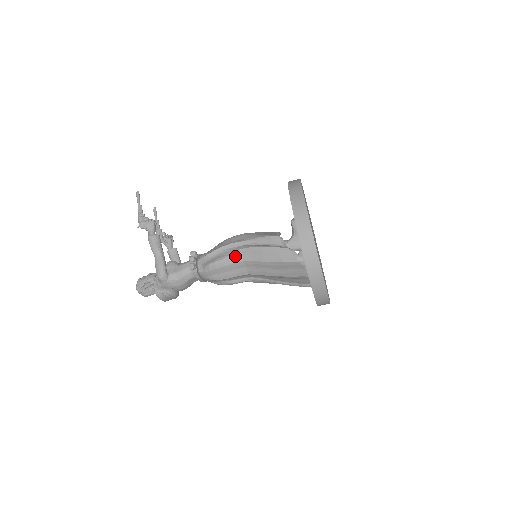
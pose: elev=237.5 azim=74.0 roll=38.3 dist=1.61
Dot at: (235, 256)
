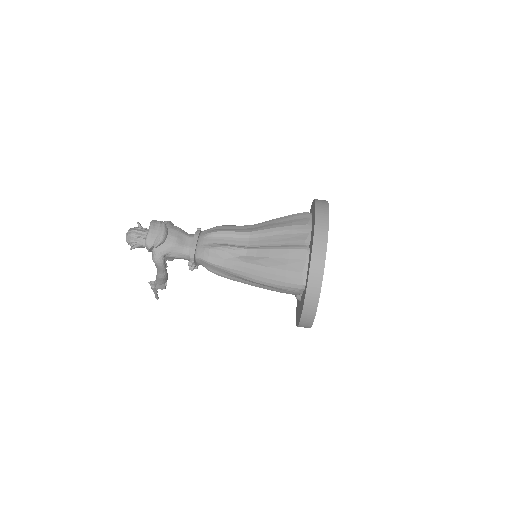
Dot at: occluded
